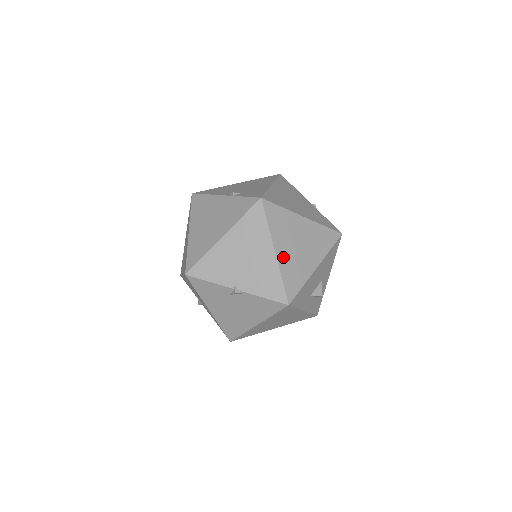
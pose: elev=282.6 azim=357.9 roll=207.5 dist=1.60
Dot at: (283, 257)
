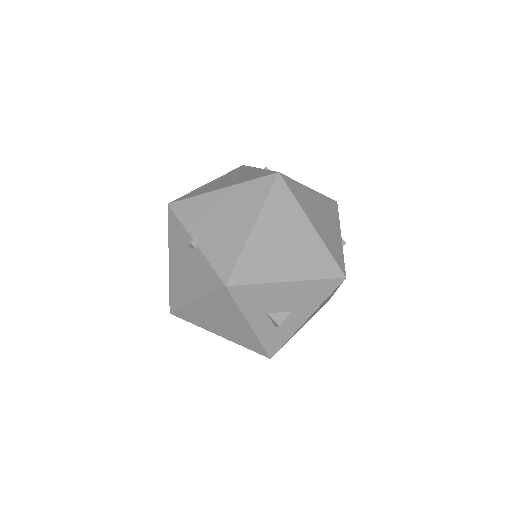
Dot at: (258, 239)
